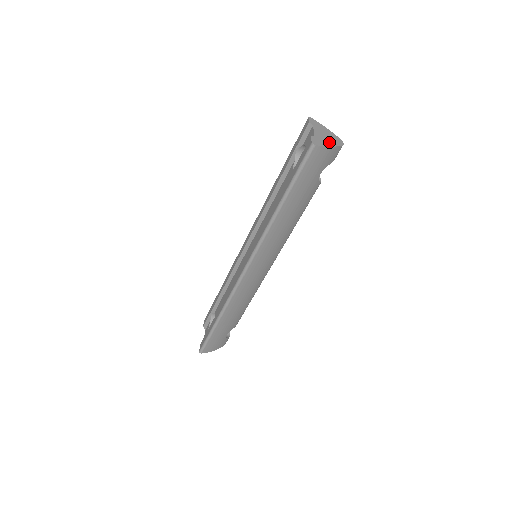
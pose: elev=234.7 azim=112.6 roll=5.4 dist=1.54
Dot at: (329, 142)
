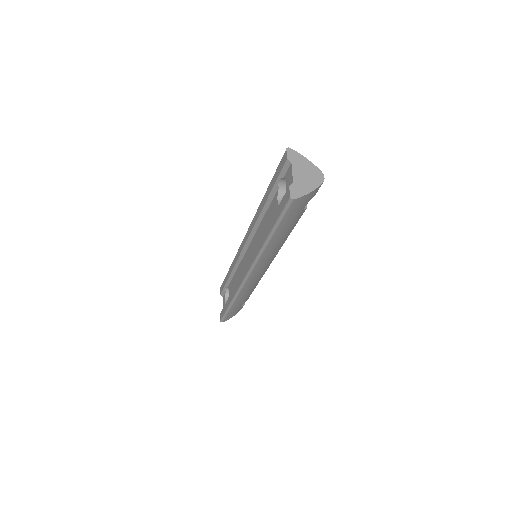
Dot at: (309, 185)
